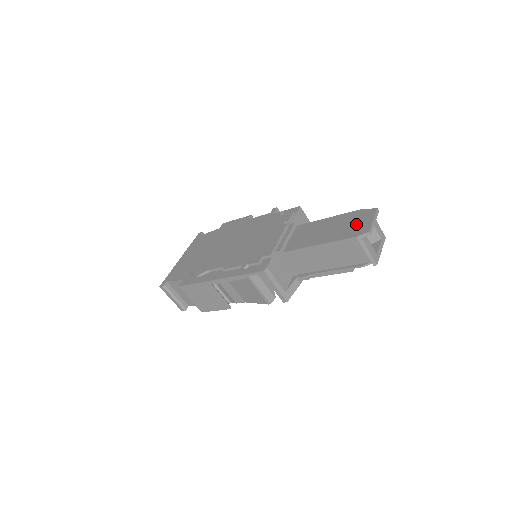
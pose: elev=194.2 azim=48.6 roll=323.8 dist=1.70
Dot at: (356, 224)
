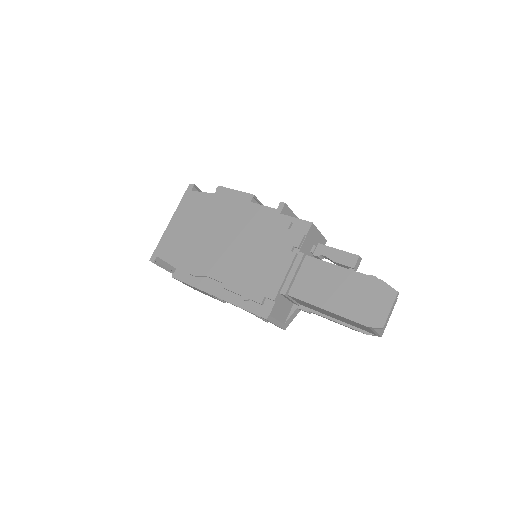
Dot at: (371, 304)
